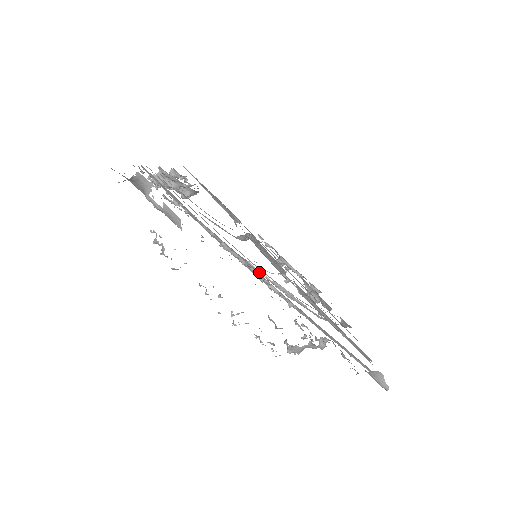
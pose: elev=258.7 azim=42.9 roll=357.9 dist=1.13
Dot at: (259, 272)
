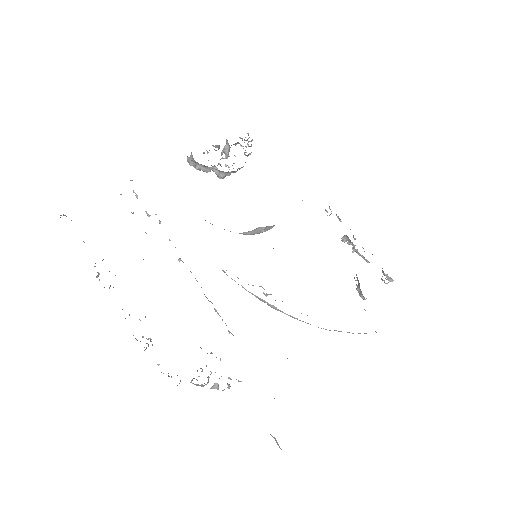
Dot at: (235, 281)
